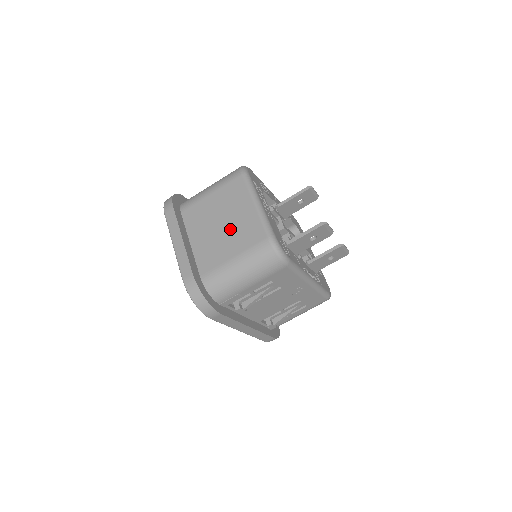
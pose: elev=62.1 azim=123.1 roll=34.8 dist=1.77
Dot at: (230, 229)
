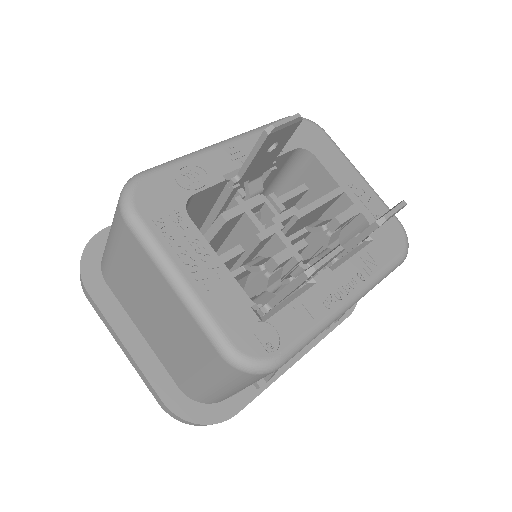
Dot at: (168, 326)
